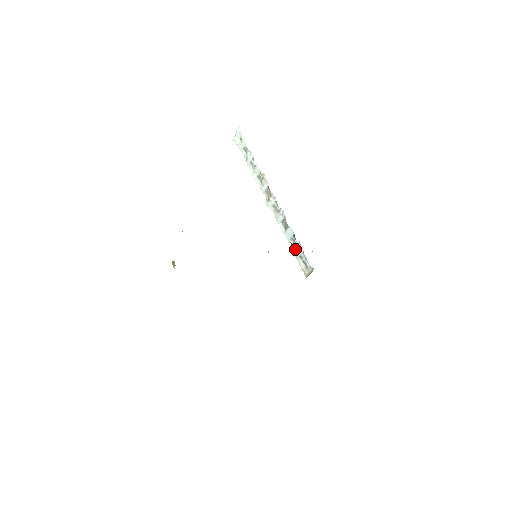
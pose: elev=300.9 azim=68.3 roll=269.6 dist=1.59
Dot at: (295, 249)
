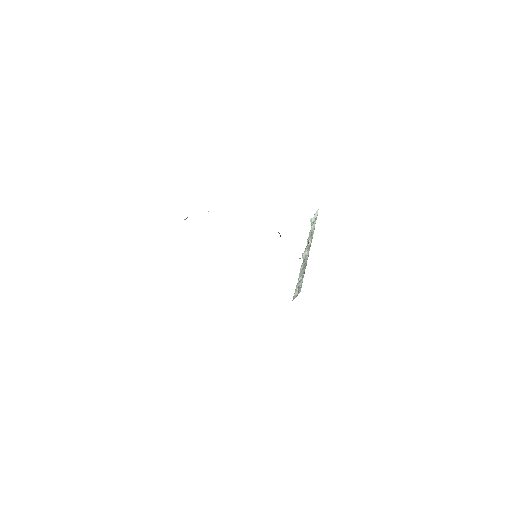
Dot at: (299, 282)
